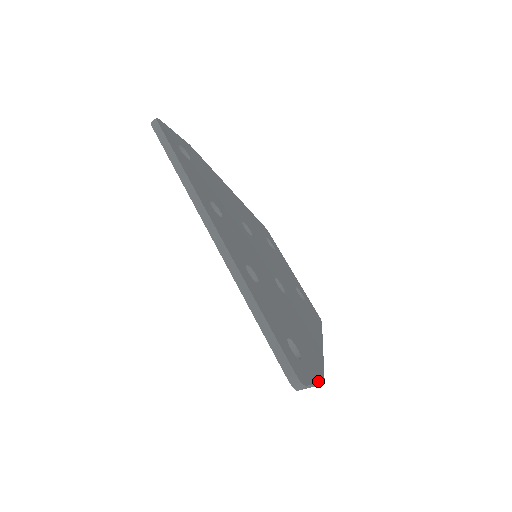
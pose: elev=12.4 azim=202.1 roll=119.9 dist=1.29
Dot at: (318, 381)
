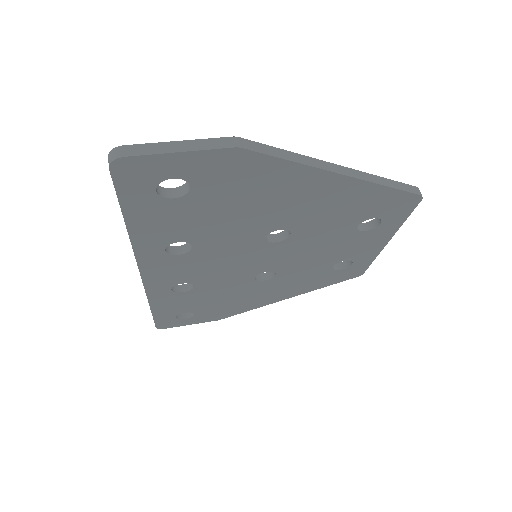
Dot at: (201, 322)
